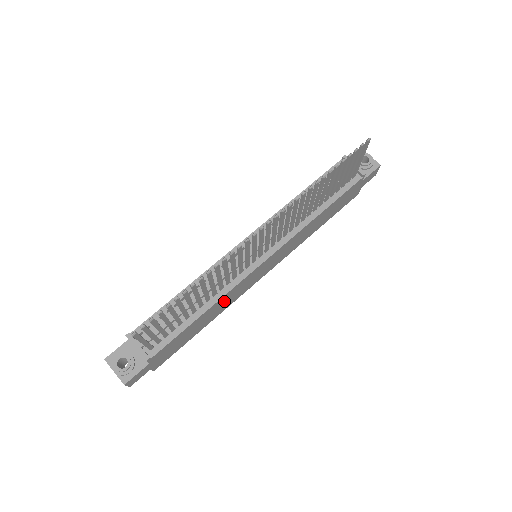
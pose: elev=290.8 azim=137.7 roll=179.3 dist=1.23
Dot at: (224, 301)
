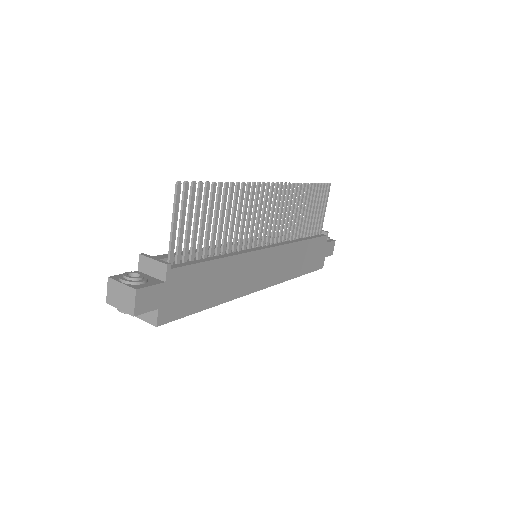
Dot at: (234, 272)
